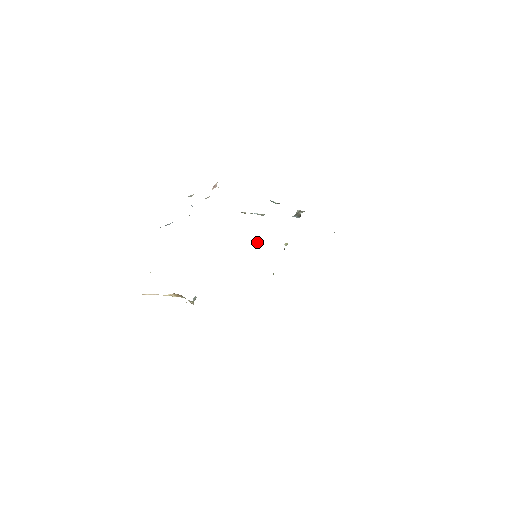
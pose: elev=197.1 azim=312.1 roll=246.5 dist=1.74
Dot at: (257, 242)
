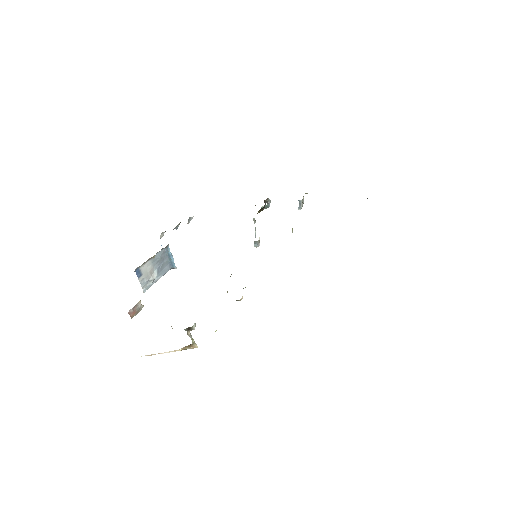
Dot at: (254, 244)
